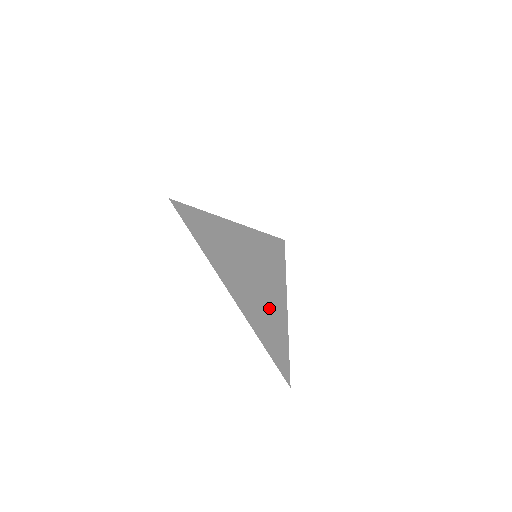
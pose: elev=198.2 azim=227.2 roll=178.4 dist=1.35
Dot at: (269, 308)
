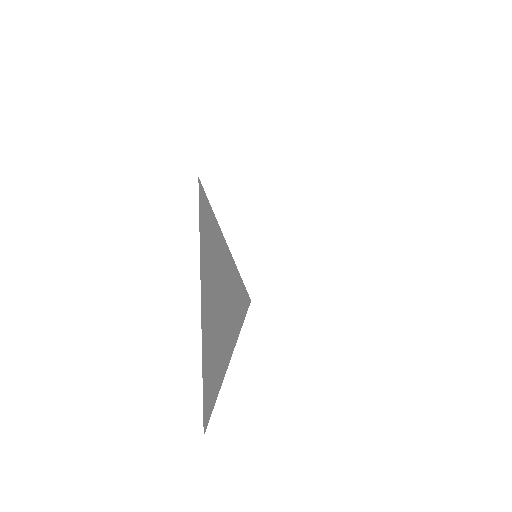
Dot at: (220, 341)
